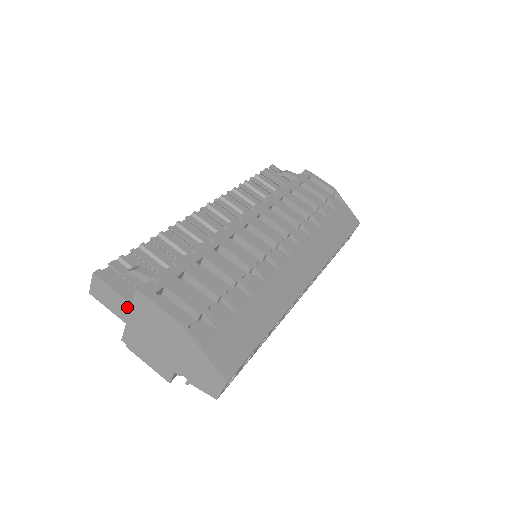
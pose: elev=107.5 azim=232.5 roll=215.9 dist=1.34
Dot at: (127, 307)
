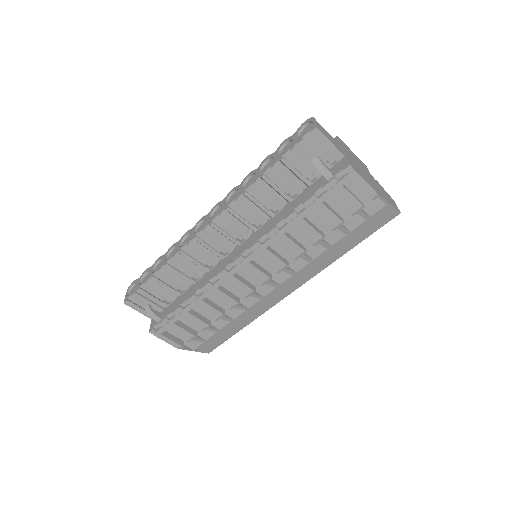
Dot at: occluded
